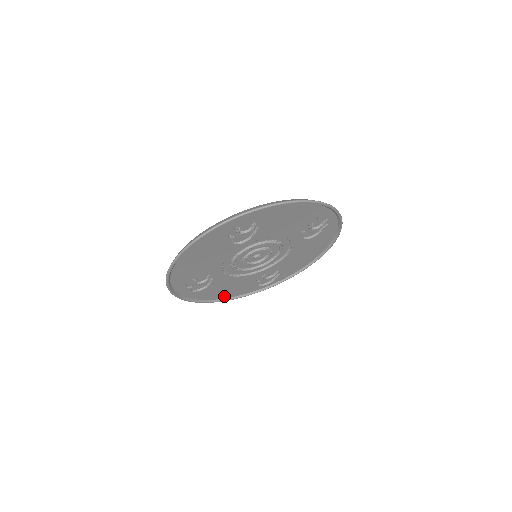
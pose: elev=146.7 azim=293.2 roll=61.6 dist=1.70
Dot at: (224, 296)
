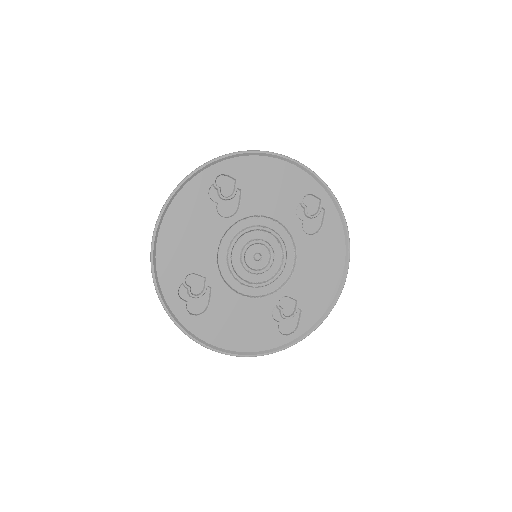
Dot at: (237, 345)
